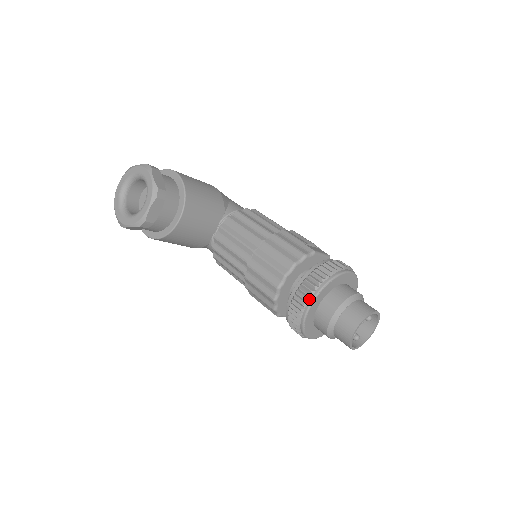
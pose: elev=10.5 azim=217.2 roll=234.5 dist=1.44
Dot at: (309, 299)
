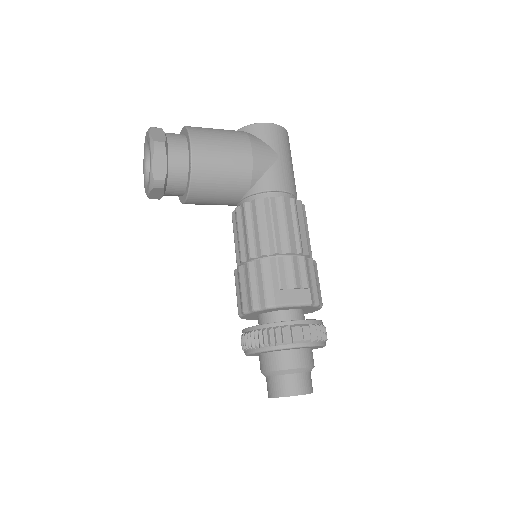
Dot at: (247, 350)
